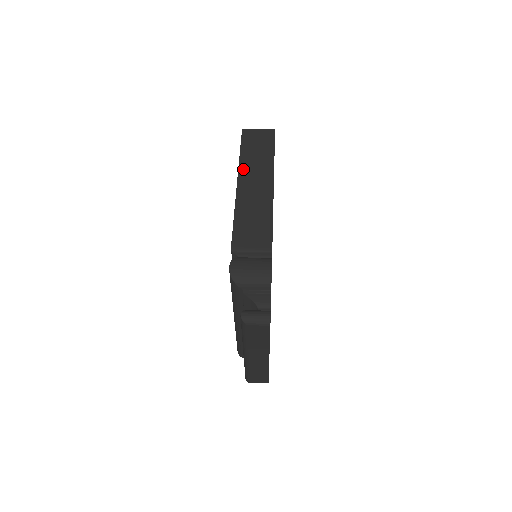
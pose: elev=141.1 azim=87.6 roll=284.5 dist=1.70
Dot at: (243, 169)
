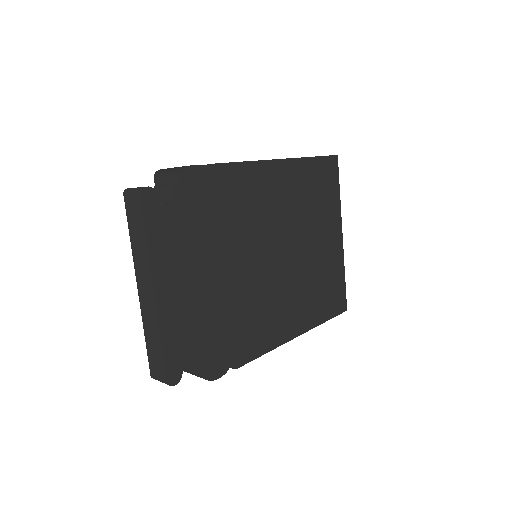
Dot at: occluded
